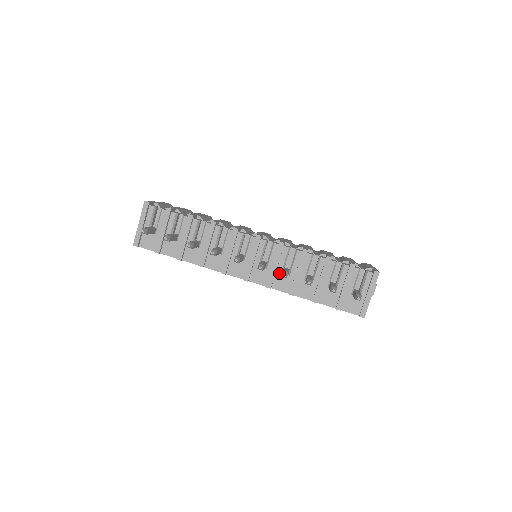
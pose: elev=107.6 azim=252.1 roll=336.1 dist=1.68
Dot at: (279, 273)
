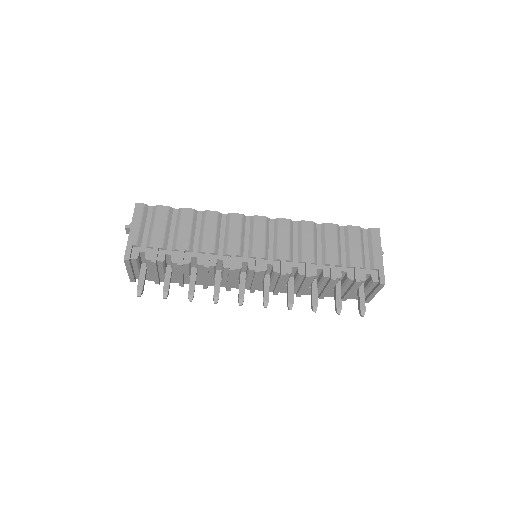
Dot at: (283, 286)
